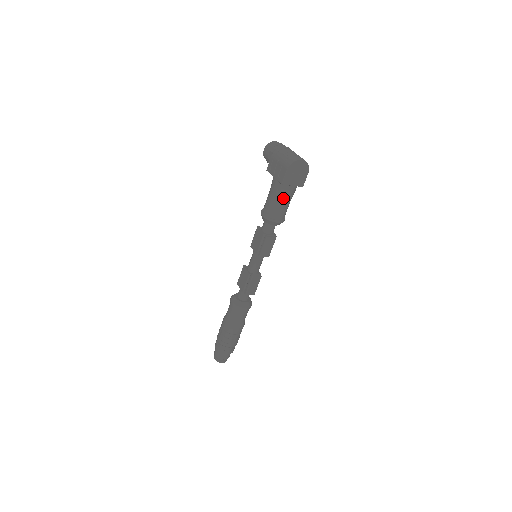
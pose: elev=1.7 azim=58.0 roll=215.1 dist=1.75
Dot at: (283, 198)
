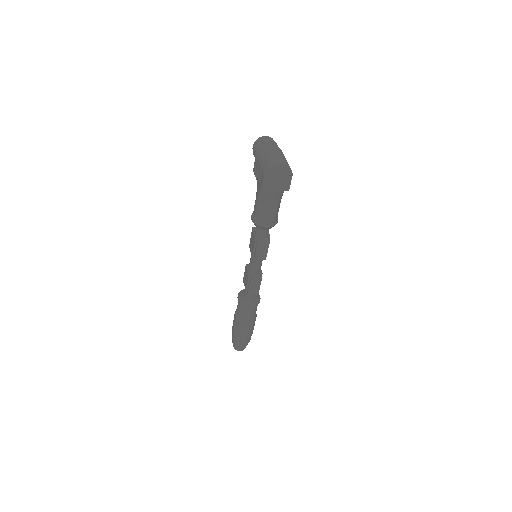
Dot at: (268, 203)
